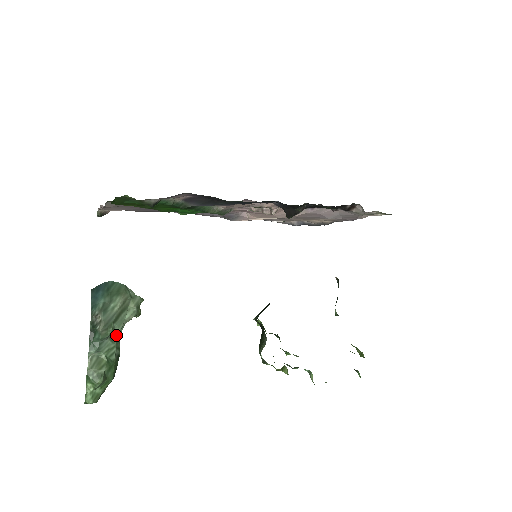
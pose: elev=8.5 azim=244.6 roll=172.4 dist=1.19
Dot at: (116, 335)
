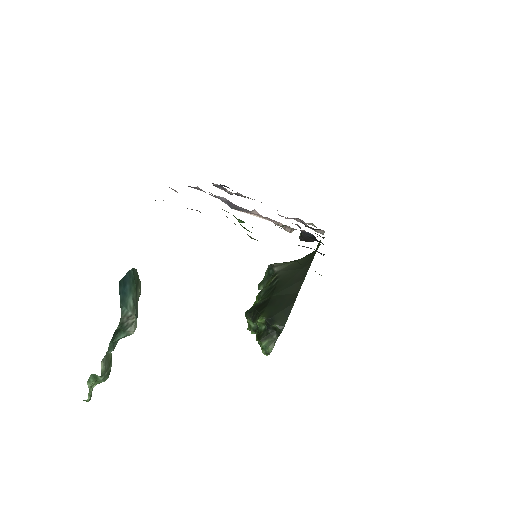
Dot at: occluded
